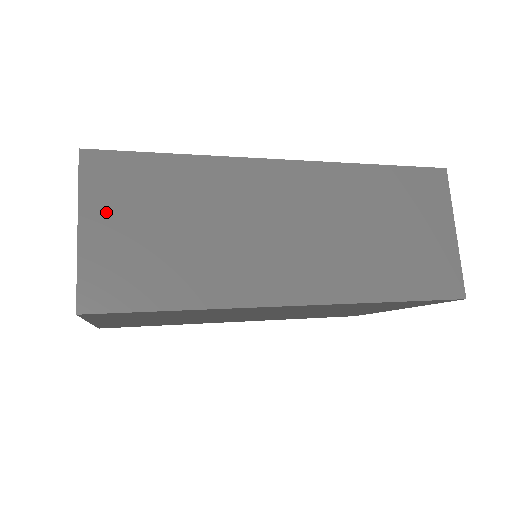
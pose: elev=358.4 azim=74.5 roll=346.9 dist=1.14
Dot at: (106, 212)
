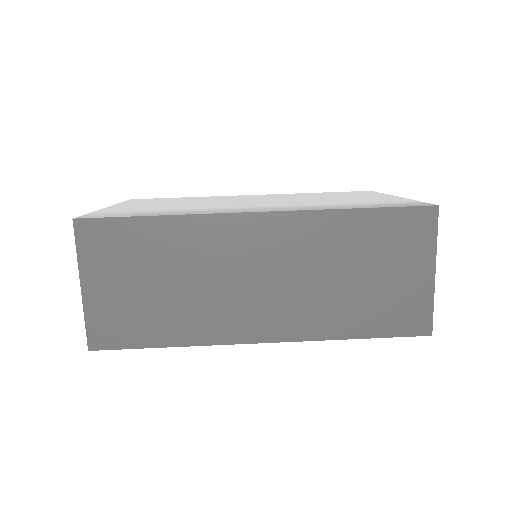
Dot at: (101, 272)
